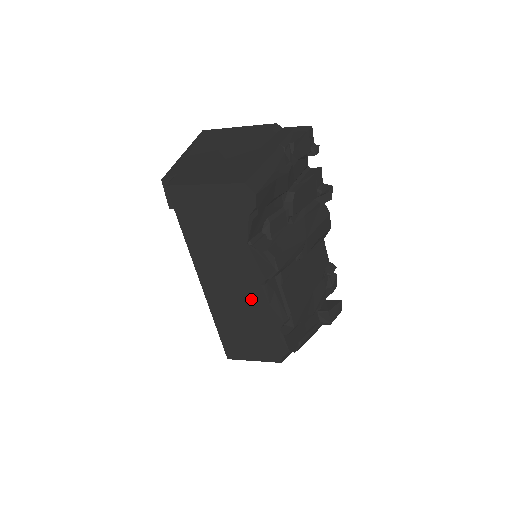
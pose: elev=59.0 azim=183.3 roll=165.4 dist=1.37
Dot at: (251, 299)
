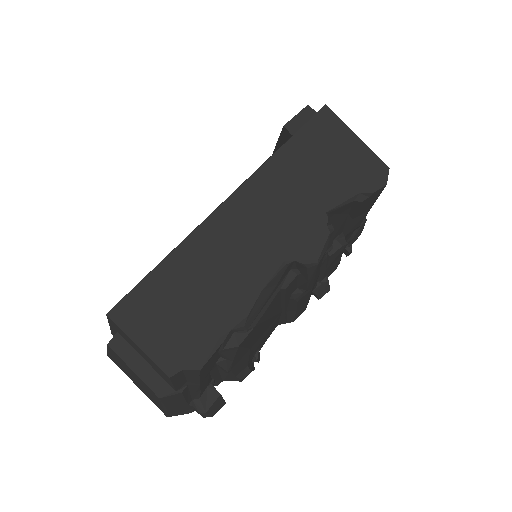
Dot at: (252, 266)
